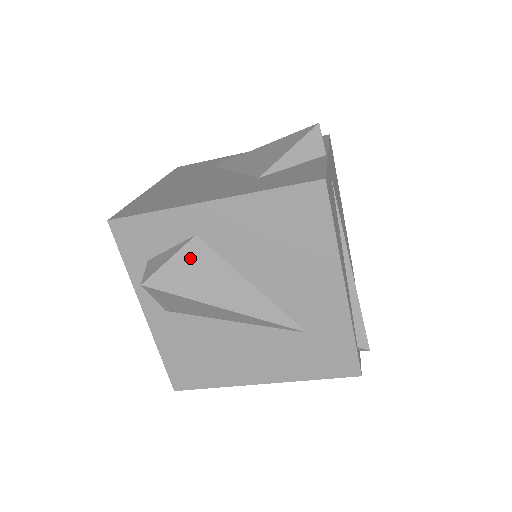
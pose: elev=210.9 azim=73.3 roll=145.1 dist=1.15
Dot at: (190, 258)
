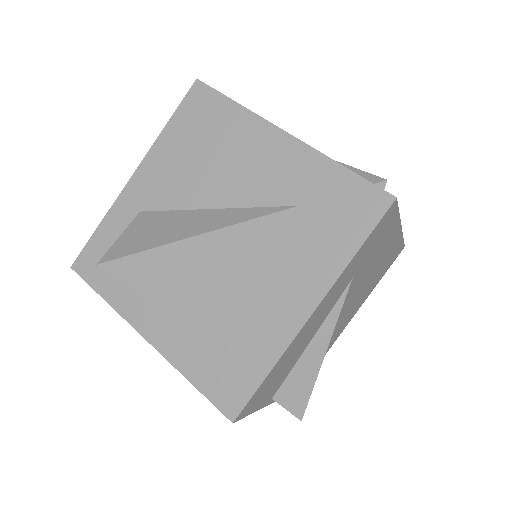
Dot at: (140, 226)
